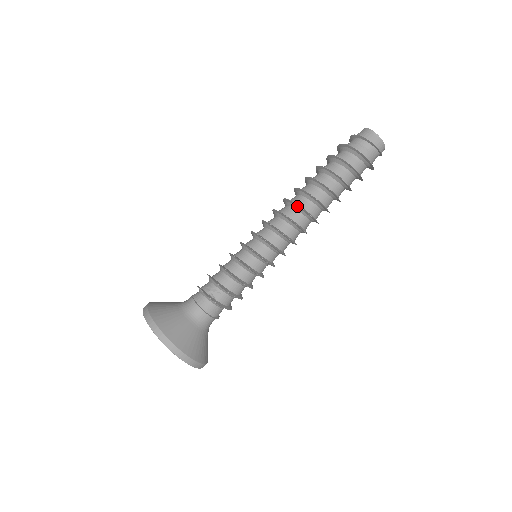
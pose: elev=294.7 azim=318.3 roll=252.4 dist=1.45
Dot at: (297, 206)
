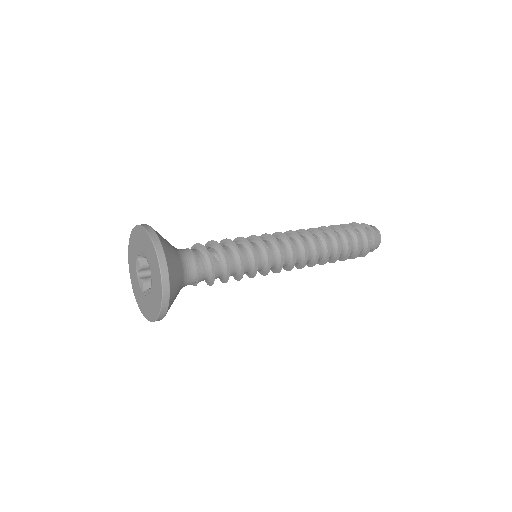
Dot at: (312, 237)
